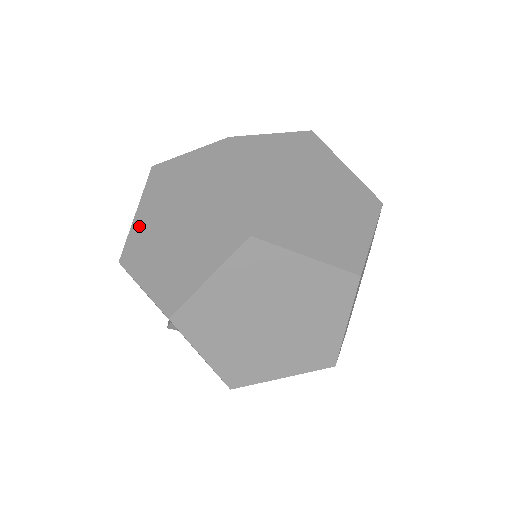
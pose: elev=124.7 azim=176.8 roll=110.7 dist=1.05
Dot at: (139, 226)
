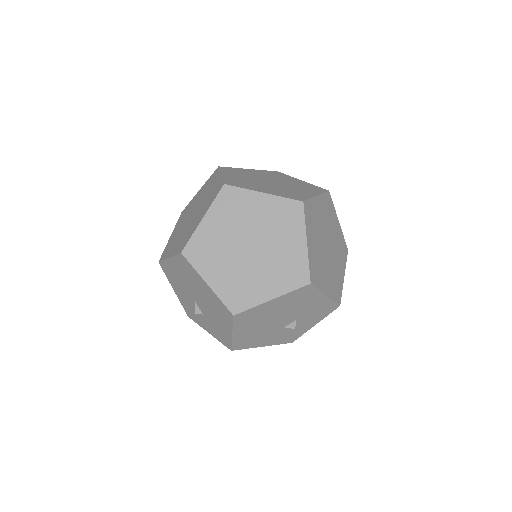
Dot at: (172, 238)
